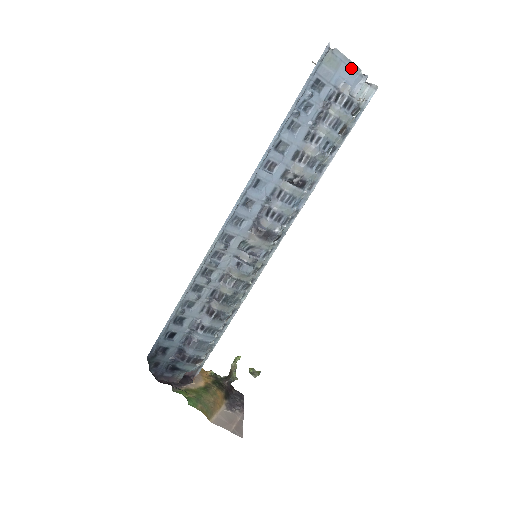
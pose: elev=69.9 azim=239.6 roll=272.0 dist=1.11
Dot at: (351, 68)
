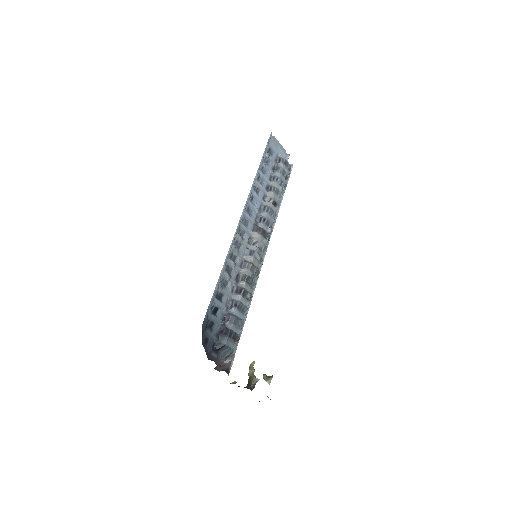
Dot at: (282, 148)
